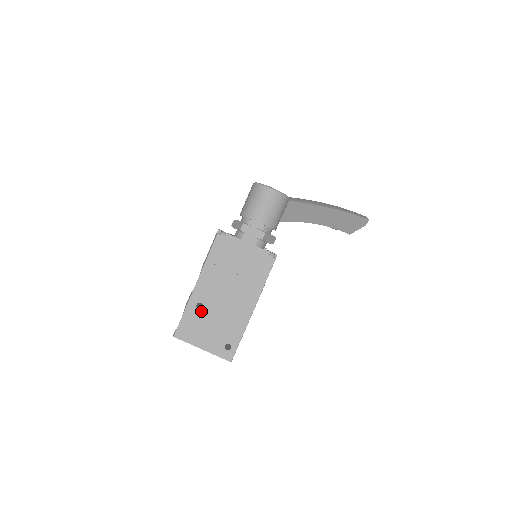
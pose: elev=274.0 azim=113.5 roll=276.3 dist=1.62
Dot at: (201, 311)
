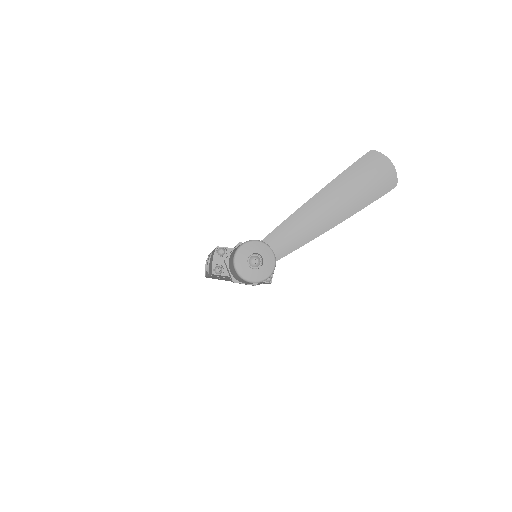
Dot at: occluded
